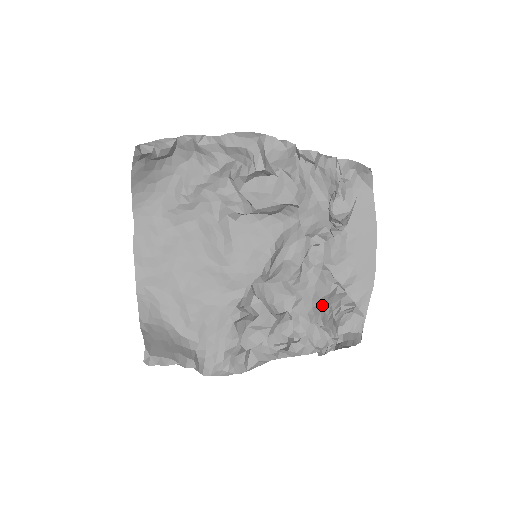
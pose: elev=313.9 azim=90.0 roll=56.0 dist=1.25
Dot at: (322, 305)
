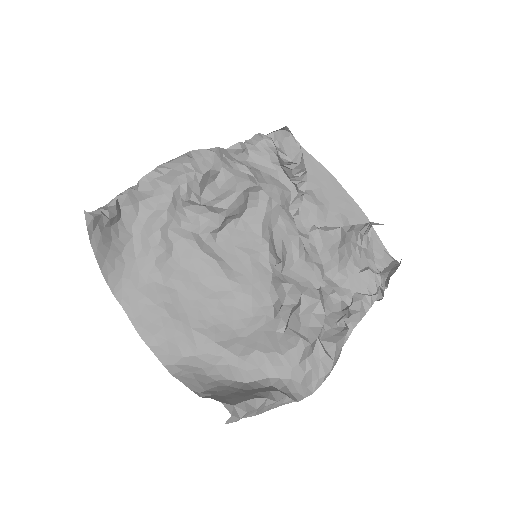
Dot at: (344, 252)
